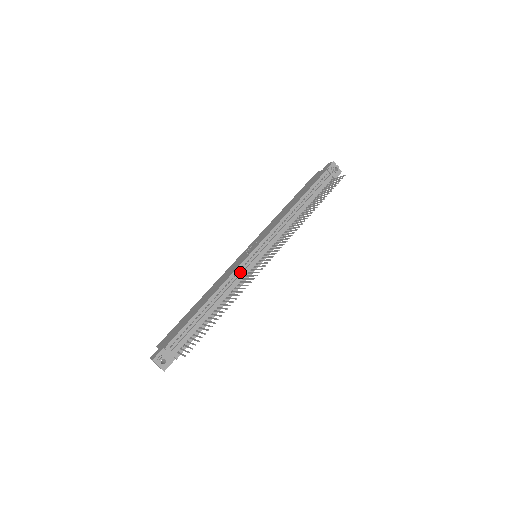
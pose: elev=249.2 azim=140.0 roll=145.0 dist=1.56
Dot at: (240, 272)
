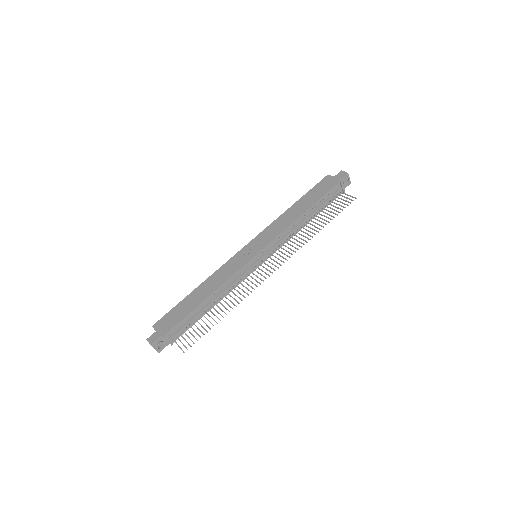
Dot at: (240, 273)
